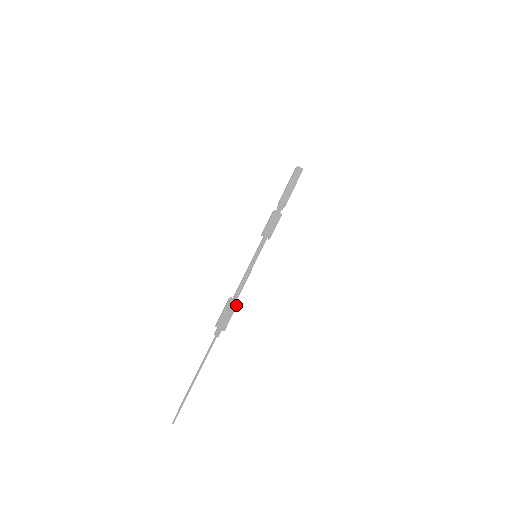
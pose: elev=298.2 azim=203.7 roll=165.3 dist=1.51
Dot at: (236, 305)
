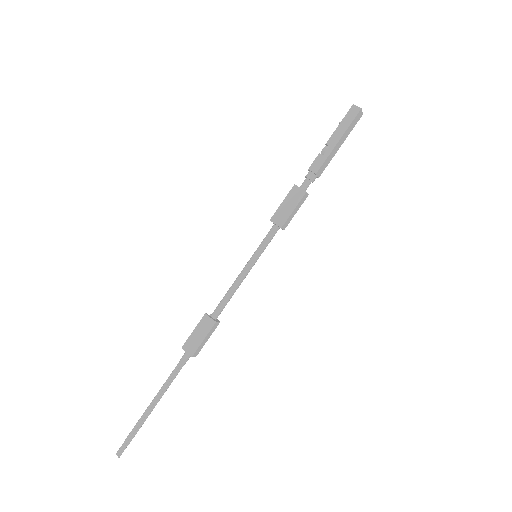
Dot at: (216, 327)
